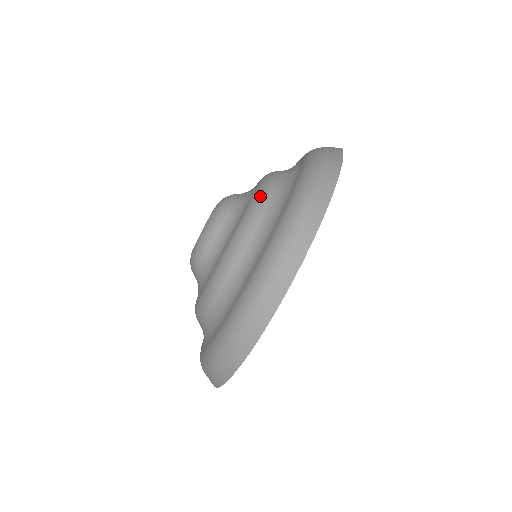
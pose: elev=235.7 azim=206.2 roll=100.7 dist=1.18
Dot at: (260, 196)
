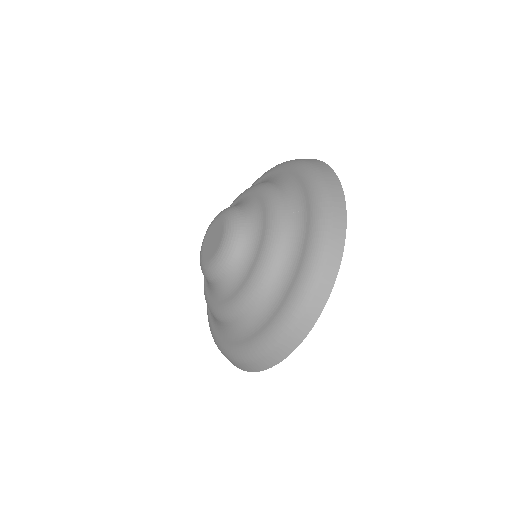
Dot at: (274, 241)
